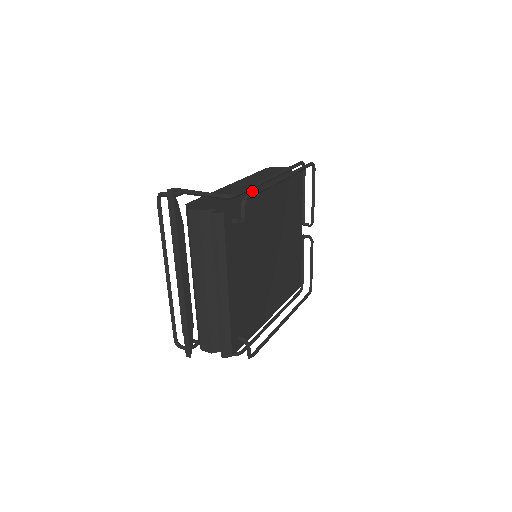
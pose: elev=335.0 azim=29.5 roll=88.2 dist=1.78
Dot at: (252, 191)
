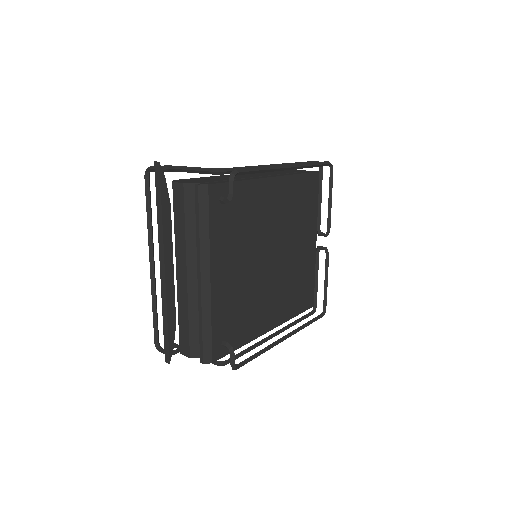
Dot at: (252, 177)
